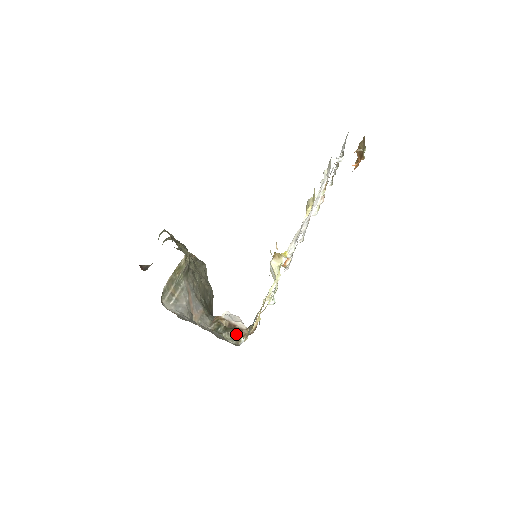
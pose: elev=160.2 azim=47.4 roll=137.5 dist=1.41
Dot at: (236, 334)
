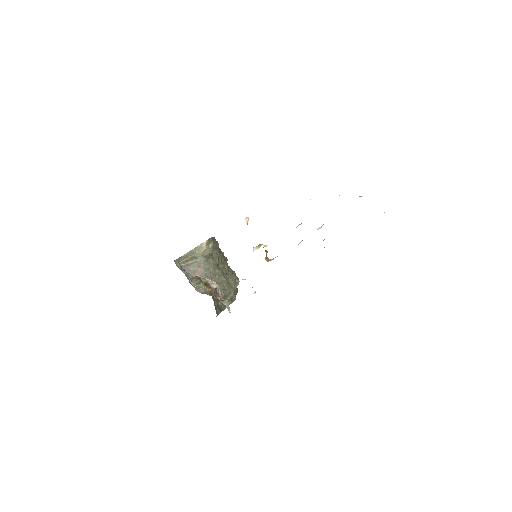
Dot at: (202, 283)
